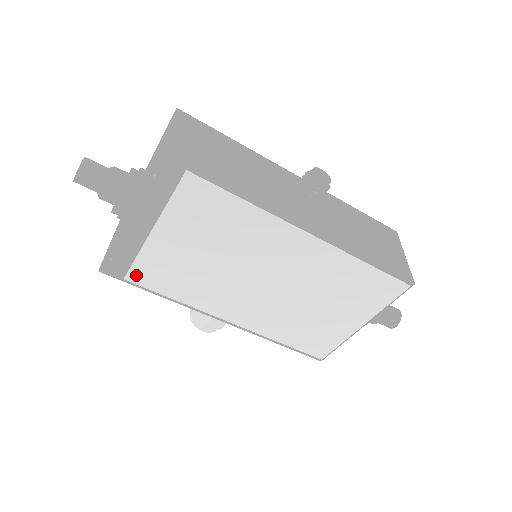
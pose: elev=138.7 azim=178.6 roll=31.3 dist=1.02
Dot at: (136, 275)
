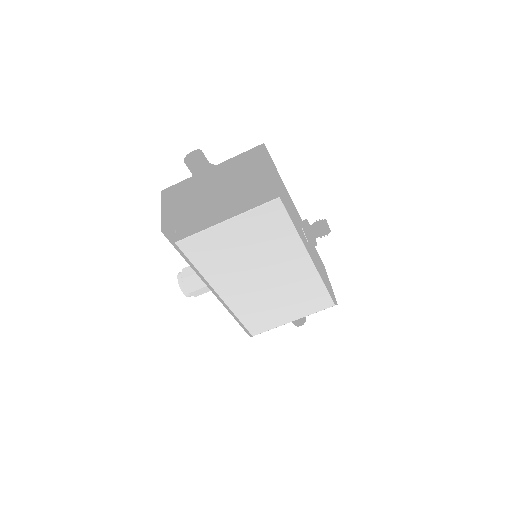
Dot at: (187, 244)
